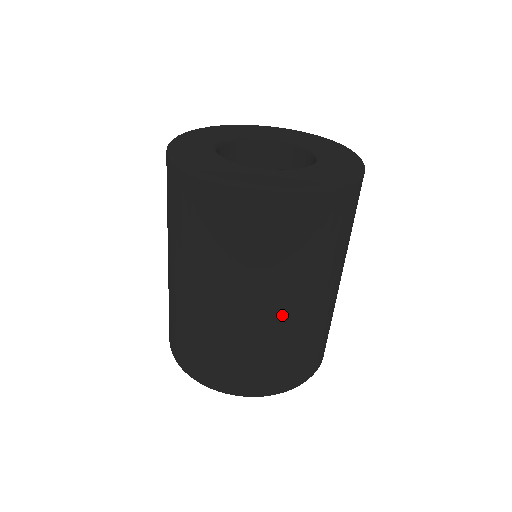
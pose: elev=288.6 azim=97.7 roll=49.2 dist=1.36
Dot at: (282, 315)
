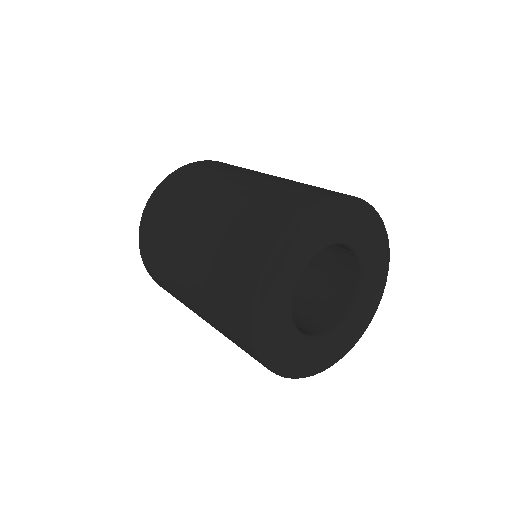
Dot at: occluded
